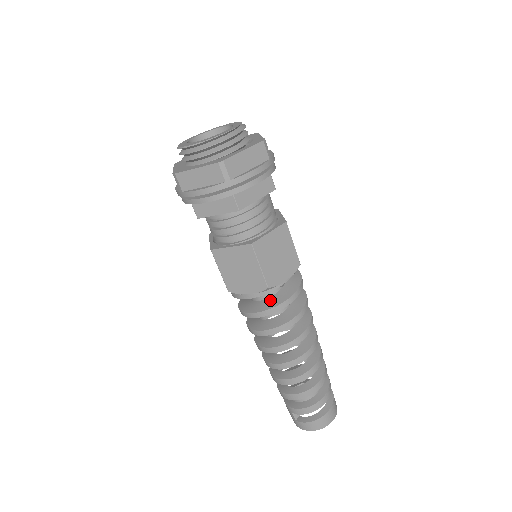
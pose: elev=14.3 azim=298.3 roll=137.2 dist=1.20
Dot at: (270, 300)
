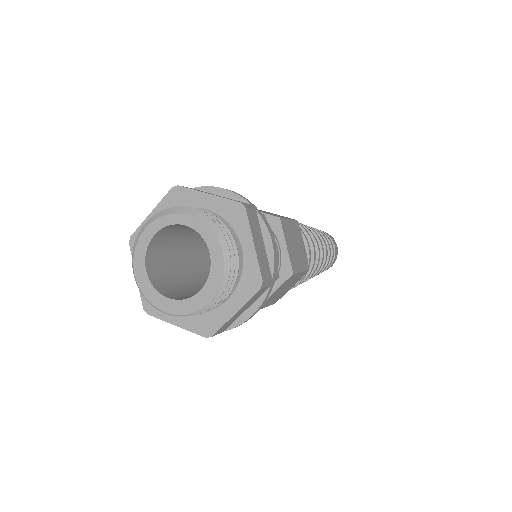
Dot at: occluded
